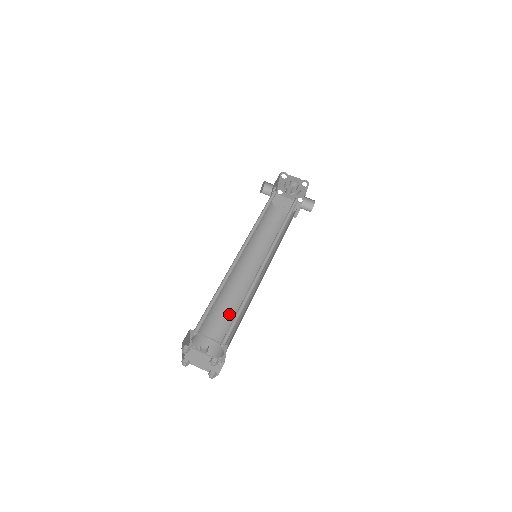
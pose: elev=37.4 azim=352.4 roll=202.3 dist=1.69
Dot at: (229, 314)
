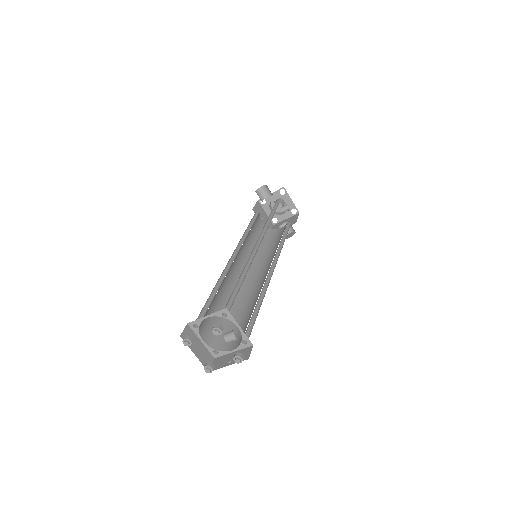
Dot at: (222, 304)
